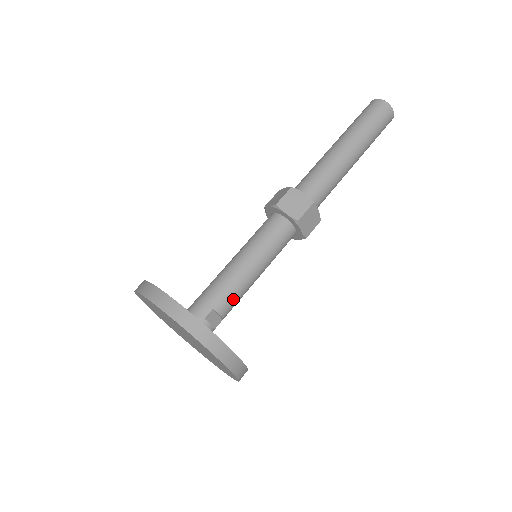
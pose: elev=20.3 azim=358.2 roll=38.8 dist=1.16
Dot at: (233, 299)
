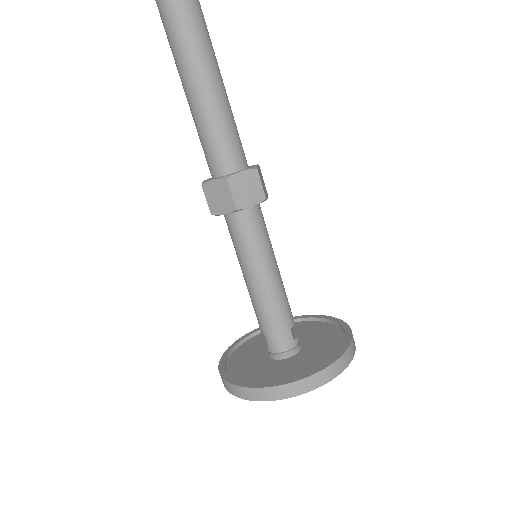
Dot at: (288, 304)
